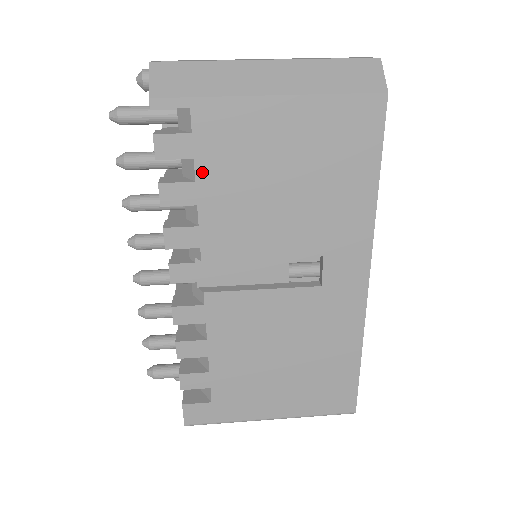
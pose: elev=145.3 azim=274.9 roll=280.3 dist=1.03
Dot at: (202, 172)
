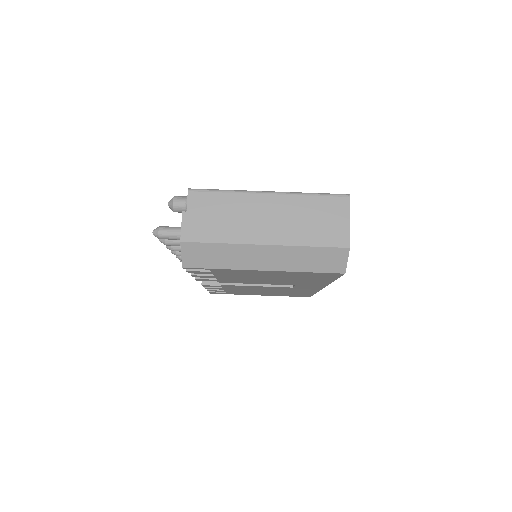
Dot at: (218, 275)
